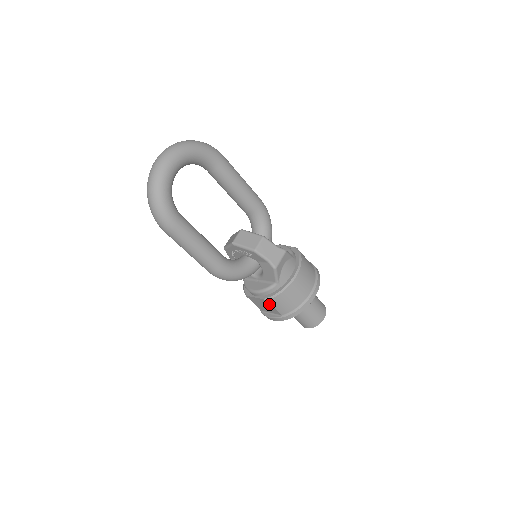
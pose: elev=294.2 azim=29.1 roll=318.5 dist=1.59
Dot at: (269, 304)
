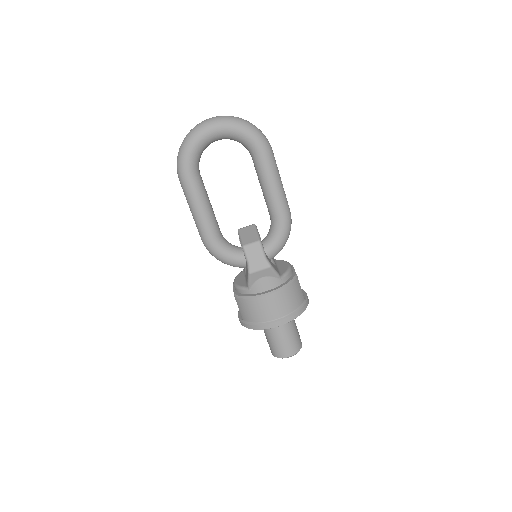
Dot at: (237, 302)
